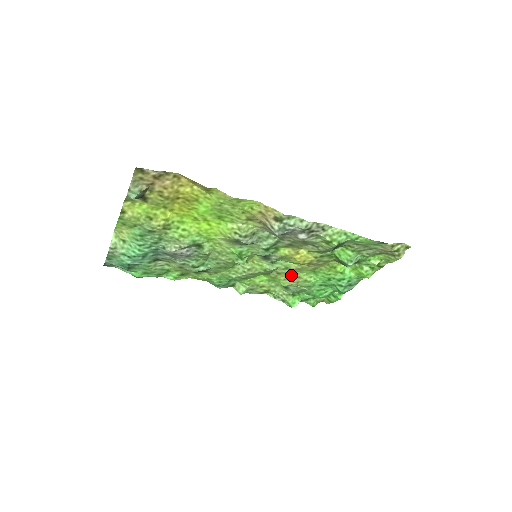
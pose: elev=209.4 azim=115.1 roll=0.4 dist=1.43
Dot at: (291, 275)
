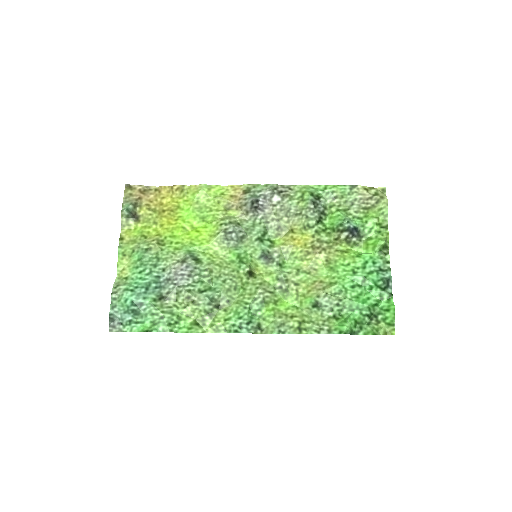
Dot at: (311, 283)
